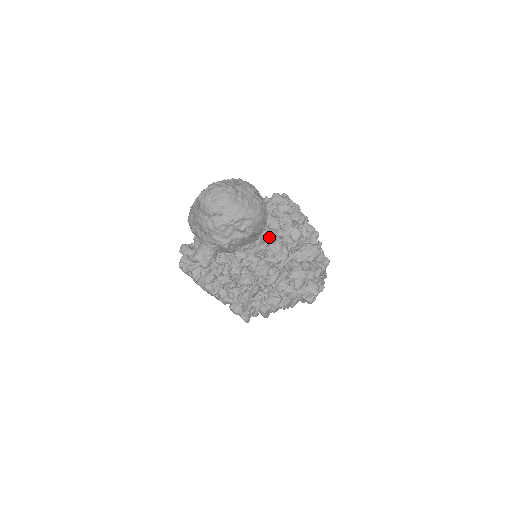
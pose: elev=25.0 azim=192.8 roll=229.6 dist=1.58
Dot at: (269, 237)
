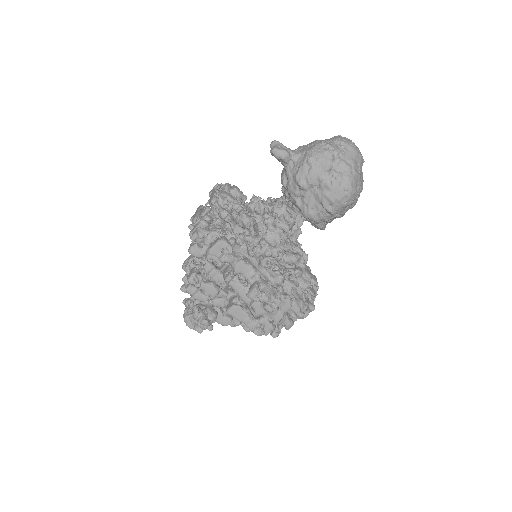
Dot at: occluded
